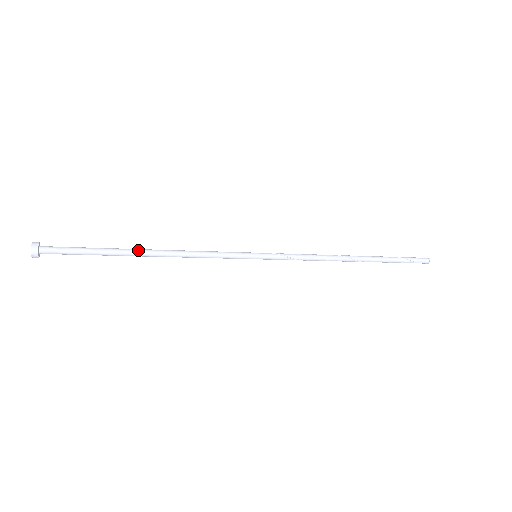
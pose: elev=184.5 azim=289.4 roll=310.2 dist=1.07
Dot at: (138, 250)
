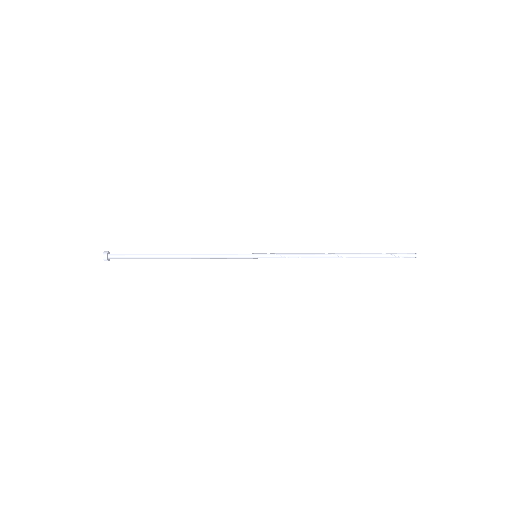
Dot at: (169, 254)
